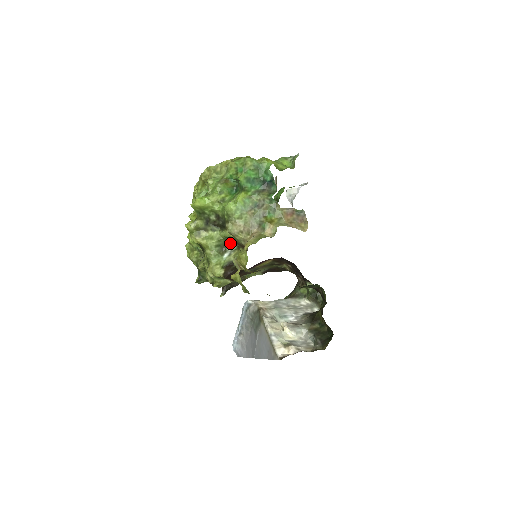
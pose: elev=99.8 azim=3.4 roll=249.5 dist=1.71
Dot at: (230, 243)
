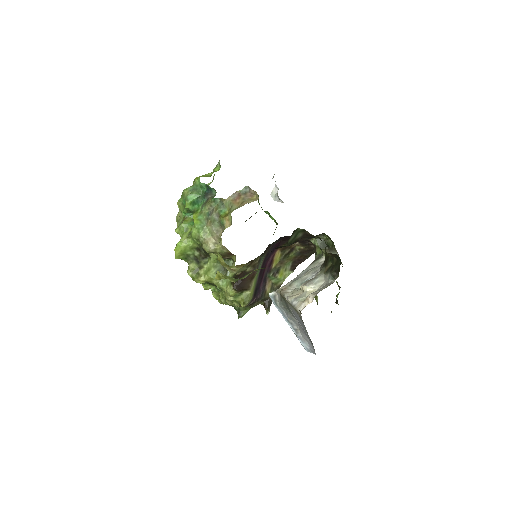
Dot at: (225, 262)
